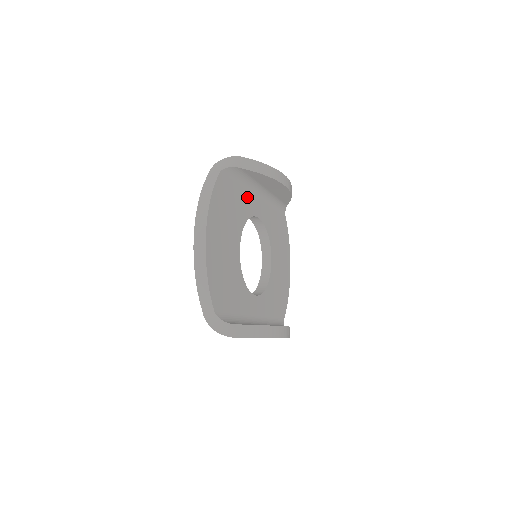
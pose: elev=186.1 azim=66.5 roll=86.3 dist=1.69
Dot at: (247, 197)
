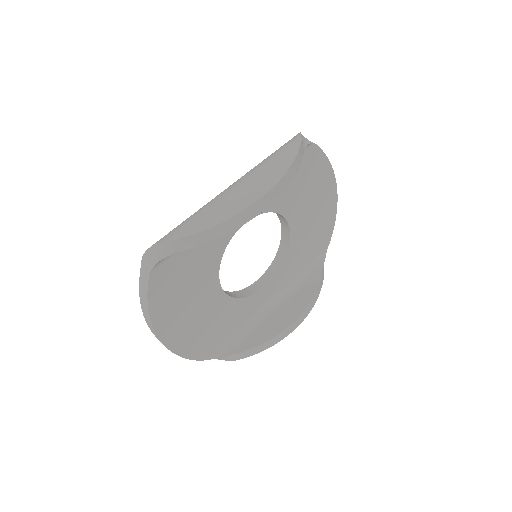
Dot at: occluded
